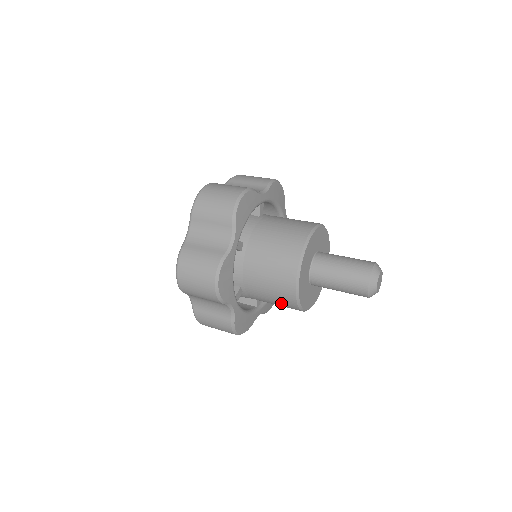
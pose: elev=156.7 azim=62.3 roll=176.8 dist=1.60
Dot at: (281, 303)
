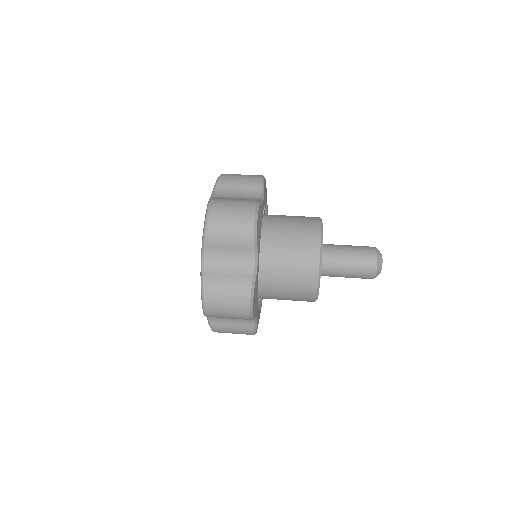
Dot at: occluded
